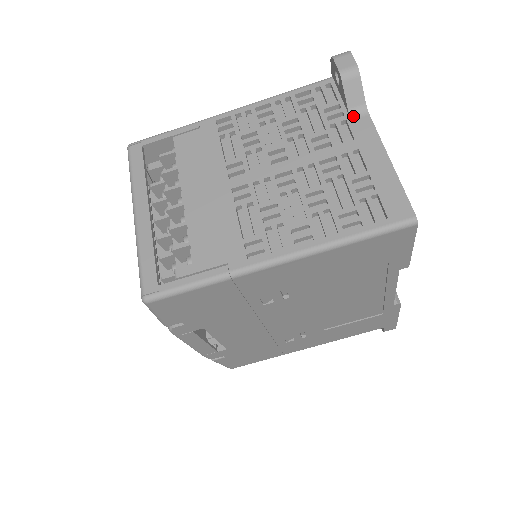
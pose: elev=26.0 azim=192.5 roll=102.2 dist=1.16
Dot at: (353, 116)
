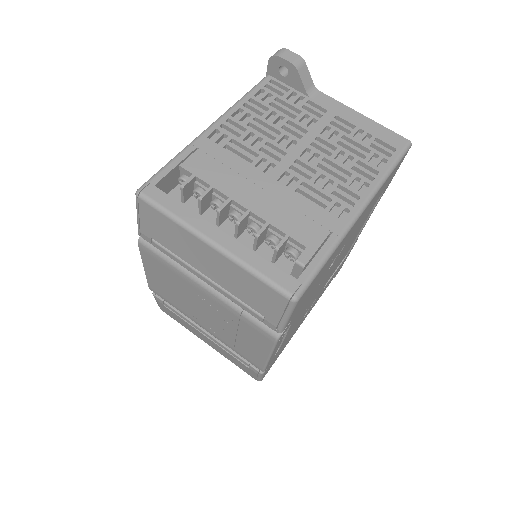
Dot at: (311, 96)
